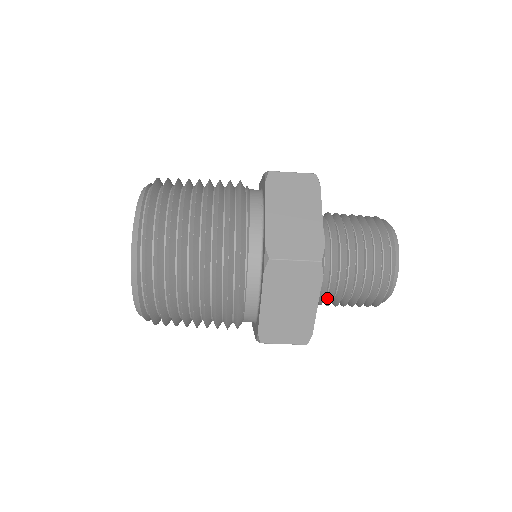
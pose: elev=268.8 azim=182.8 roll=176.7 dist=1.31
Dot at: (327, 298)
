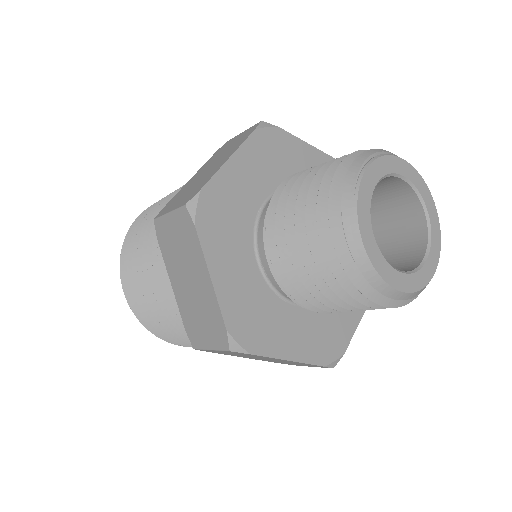
Dot at: occluded
